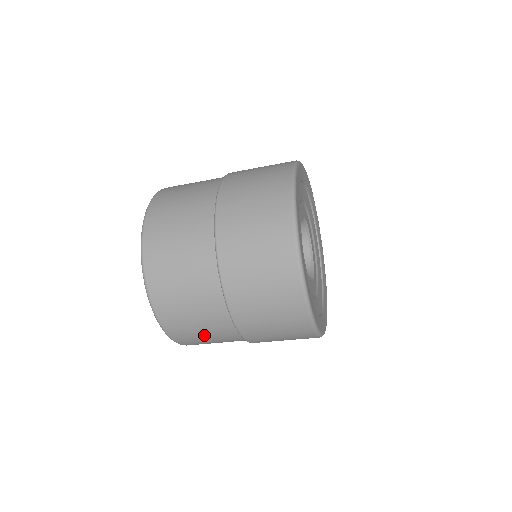
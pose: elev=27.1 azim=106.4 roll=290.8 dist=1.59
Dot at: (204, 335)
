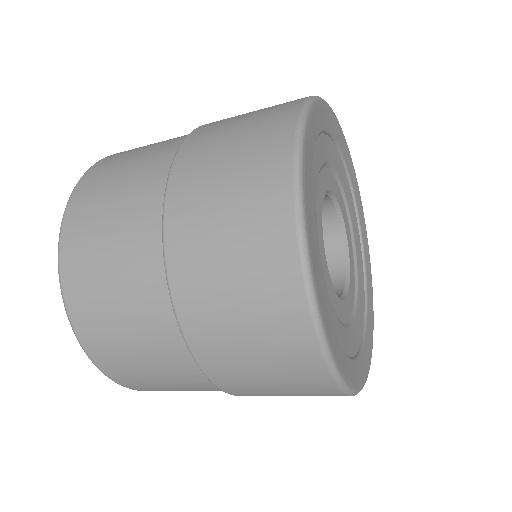
Dot at: (139, 357)
